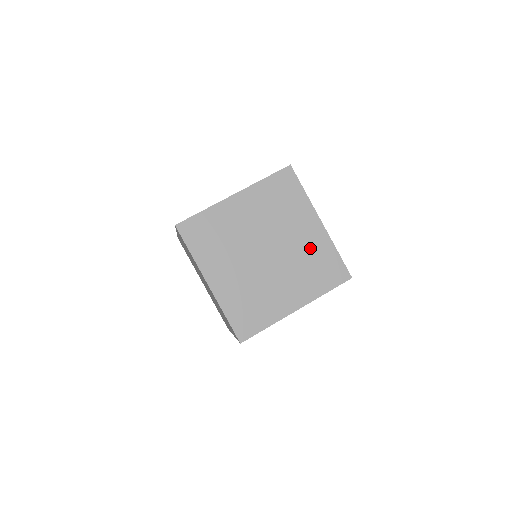
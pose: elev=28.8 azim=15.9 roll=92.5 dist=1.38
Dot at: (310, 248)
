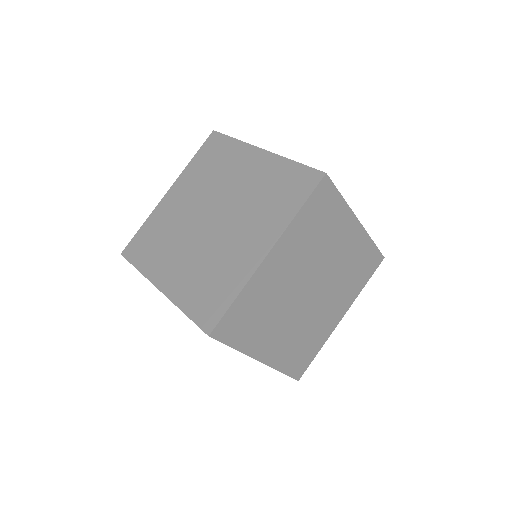
Dot at: (259, 181)
